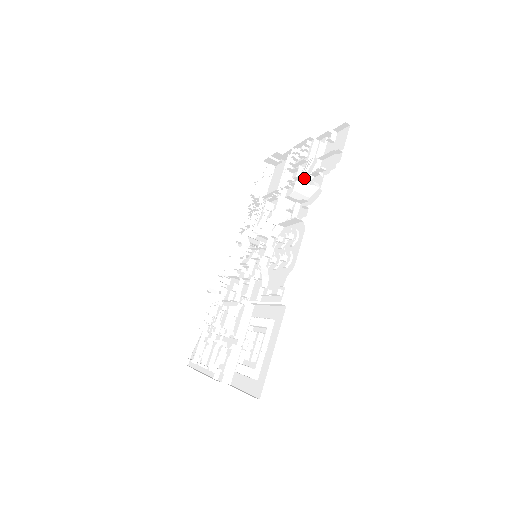
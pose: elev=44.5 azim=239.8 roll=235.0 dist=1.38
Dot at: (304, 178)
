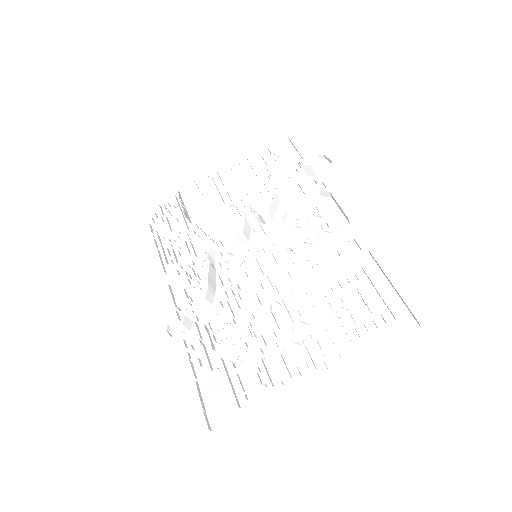
Dot at: (274, 178)
